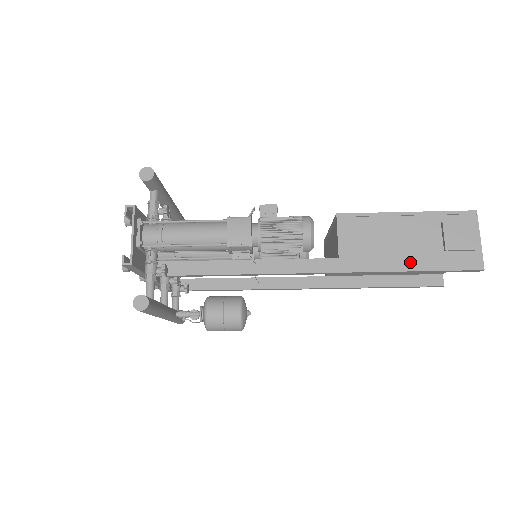
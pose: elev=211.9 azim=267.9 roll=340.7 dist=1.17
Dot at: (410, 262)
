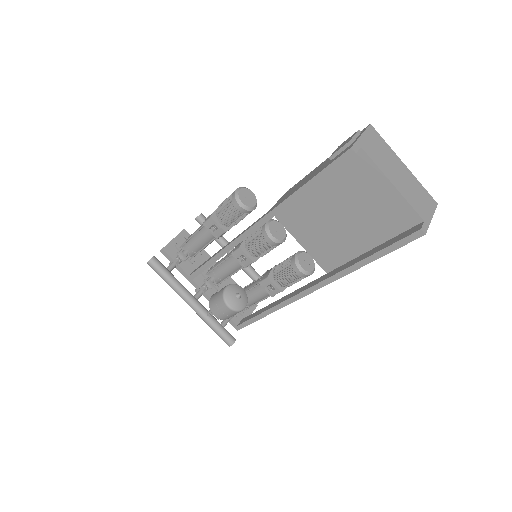
Dot at: (305, 182)
